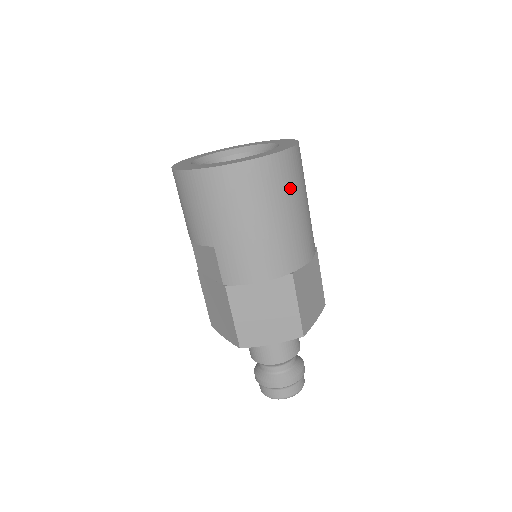
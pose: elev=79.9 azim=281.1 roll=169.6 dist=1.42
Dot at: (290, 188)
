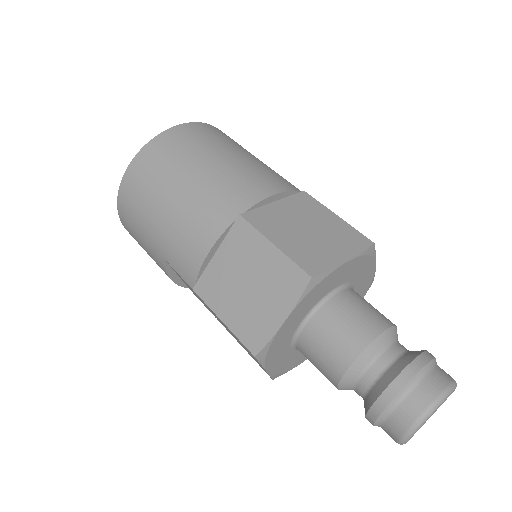
Dot at: (193, 149)
